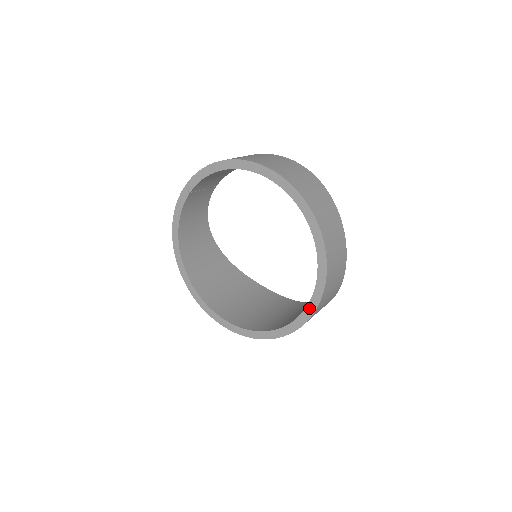
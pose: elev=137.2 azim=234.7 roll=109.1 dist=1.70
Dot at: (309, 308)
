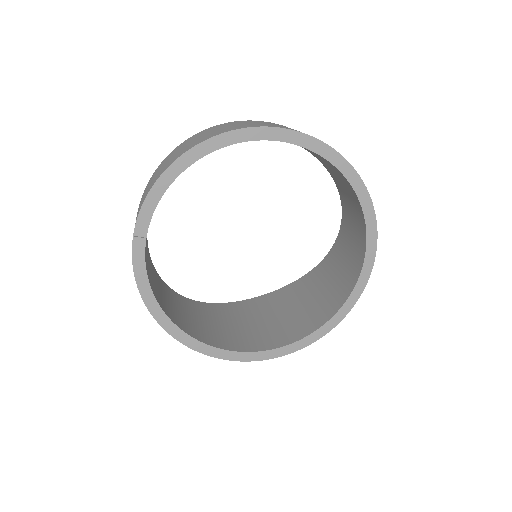
Dot at: (369, 248)
